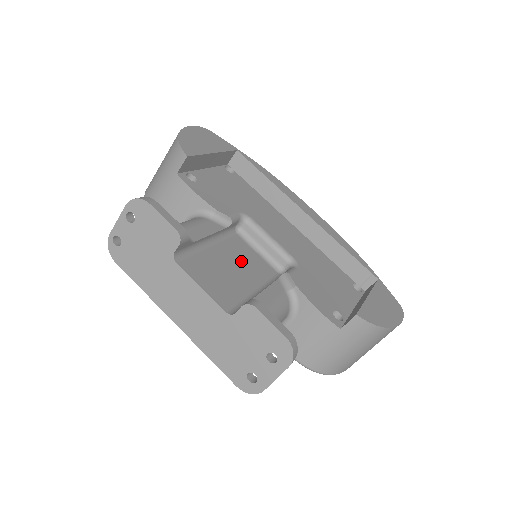
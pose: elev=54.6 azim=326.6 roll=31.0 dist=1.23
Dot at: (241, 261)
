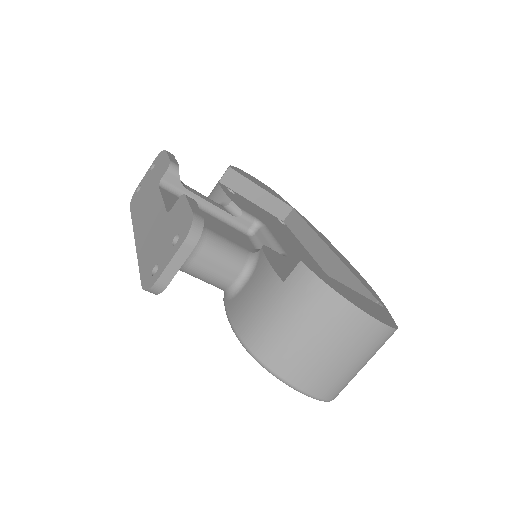
Dot at: (229, 234)
